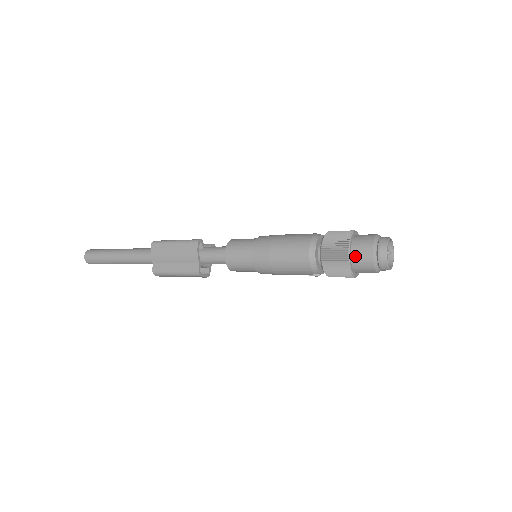
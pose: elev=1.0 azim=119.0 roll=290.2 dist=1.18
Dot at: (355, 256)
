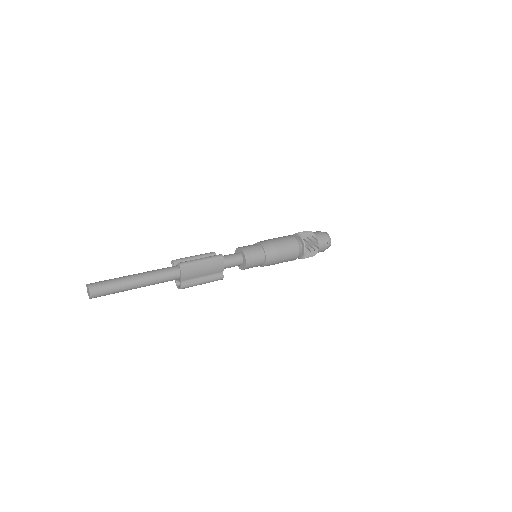
Dot at: (320, 247)
